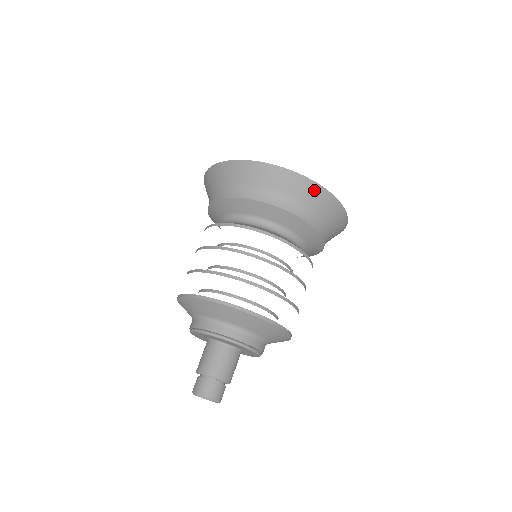
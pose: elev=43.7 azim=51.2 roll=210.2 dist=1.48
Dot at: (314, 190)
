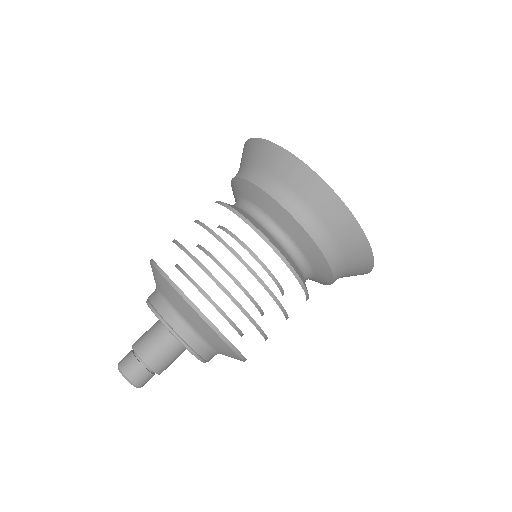
Dot at: (361, 274)
